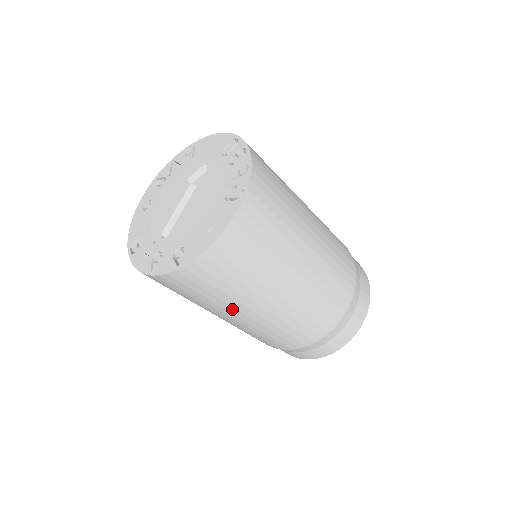
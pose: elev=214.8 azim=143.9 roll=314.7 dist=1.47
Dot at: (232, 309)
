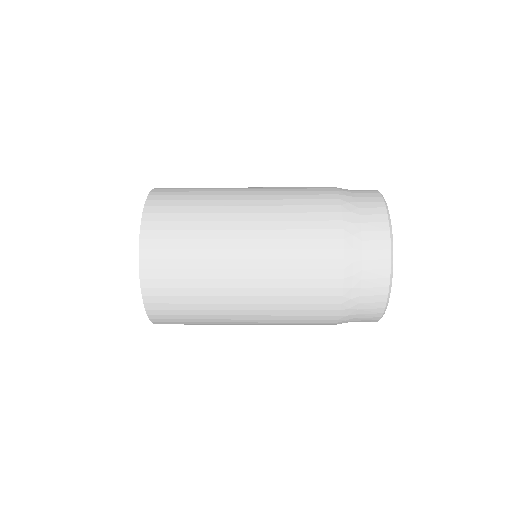
Dot at: occluded
